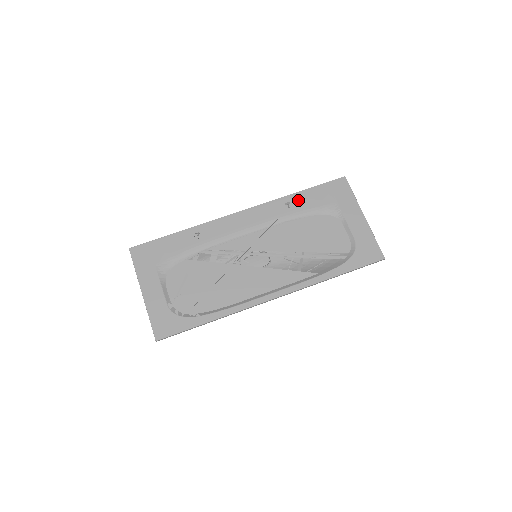
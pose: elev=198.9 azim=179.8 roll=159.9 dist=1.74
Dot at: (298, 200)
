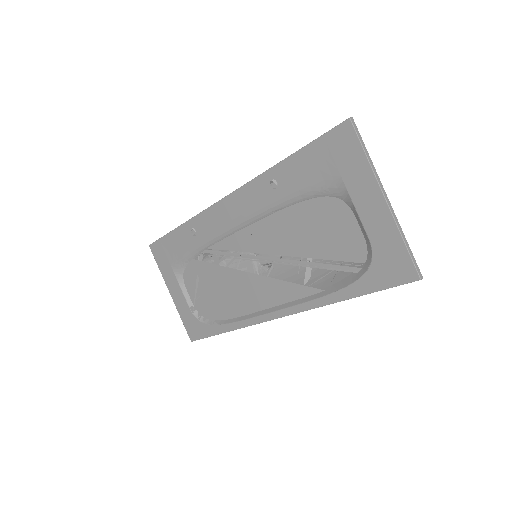
Dot at: (285, 175)
